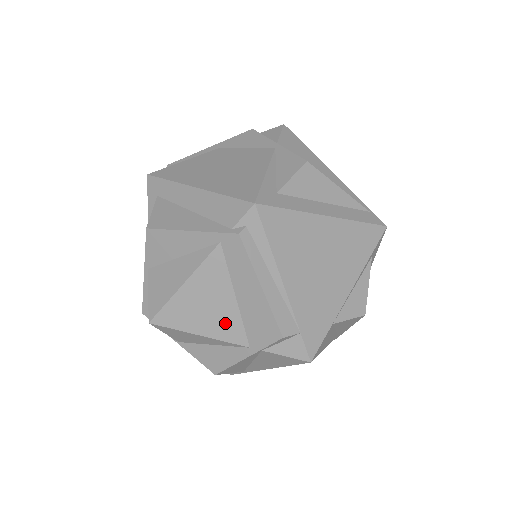
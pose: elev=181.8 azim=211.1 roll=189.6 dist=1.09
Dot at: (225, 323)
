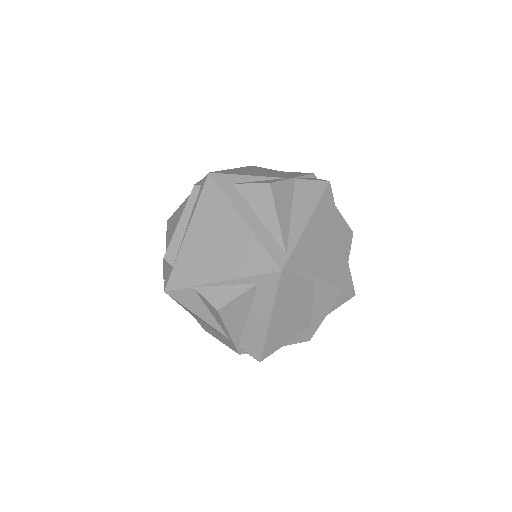
Dot at: occluded
